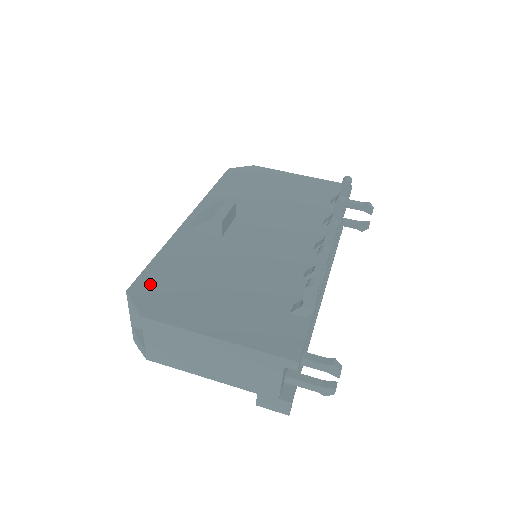
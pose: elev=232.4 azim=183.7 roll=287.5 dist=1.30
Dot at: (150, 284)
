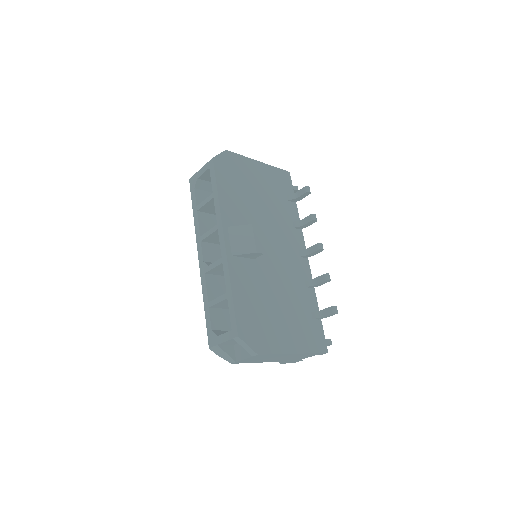
Dot at: (246, 324)
